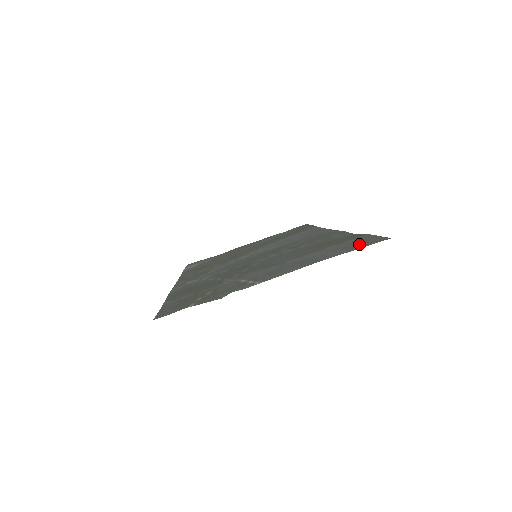
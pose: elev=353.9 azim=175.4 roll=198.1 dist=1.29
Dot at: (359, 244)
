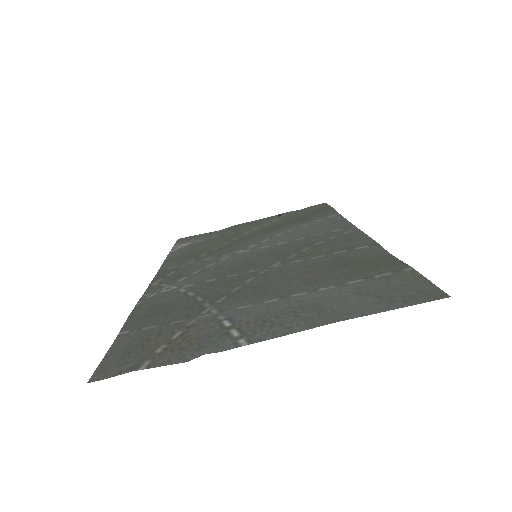
Dot at: (399, 293)
